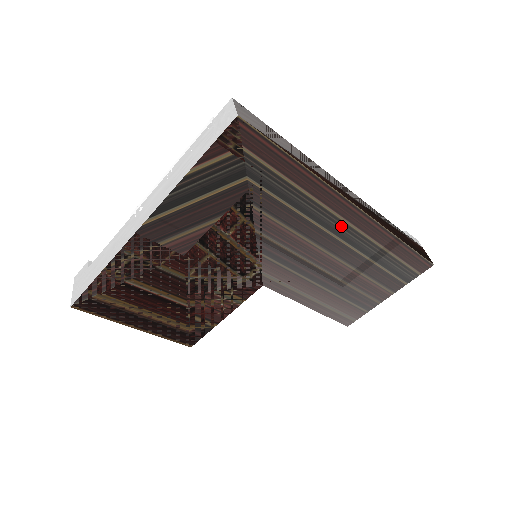
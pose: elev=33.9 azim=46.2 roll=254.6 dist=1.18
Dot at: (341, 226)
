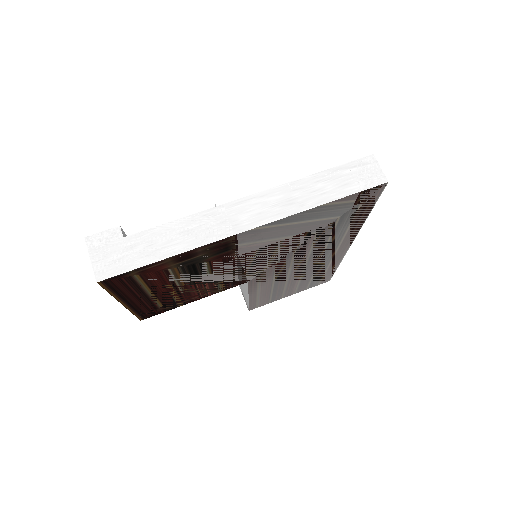
Dot at: (331, 254)
